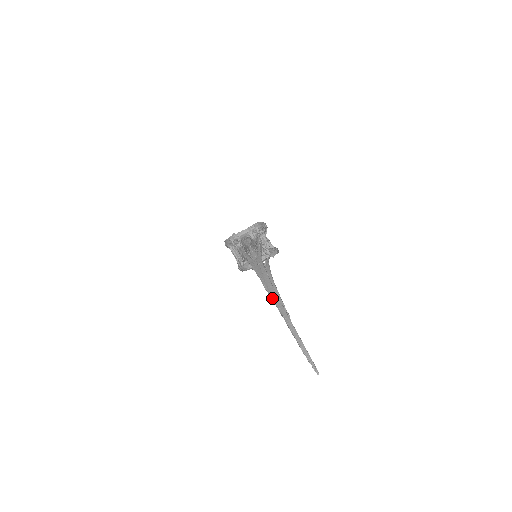
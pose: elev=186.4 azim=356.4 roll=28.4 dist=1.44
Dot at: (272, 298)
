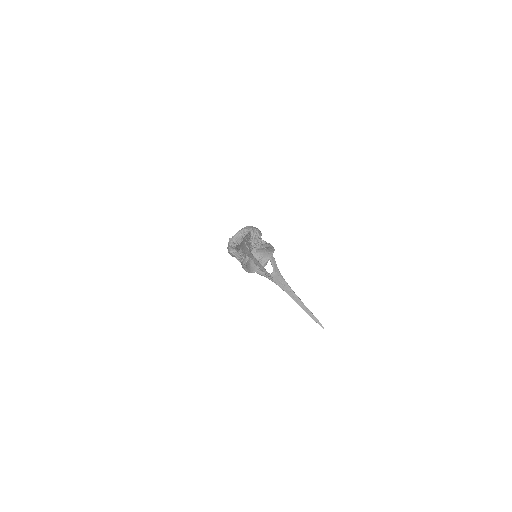
Dot at: (245, 253)
